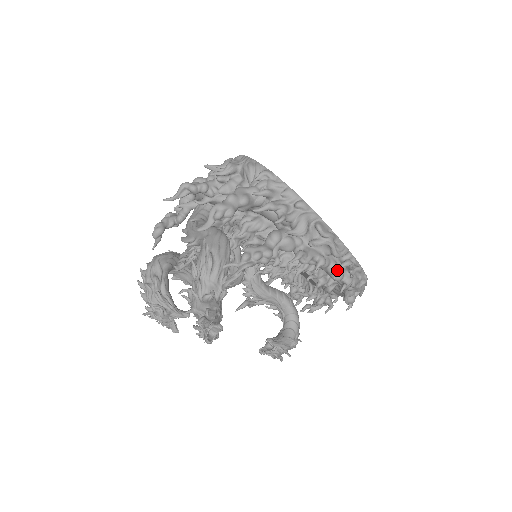
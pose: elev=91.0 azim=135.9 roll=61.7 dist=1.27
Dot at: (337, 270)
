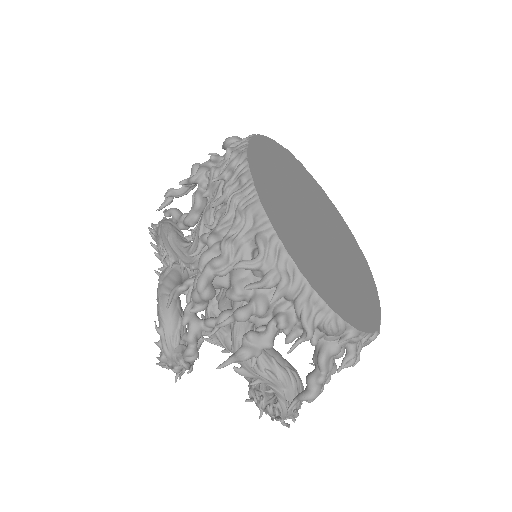
Dot at: occluded
